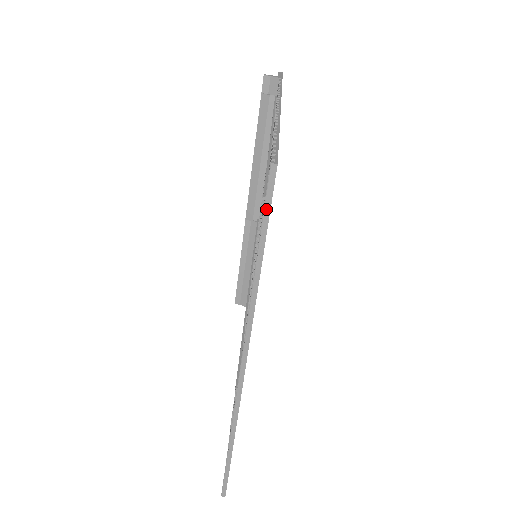
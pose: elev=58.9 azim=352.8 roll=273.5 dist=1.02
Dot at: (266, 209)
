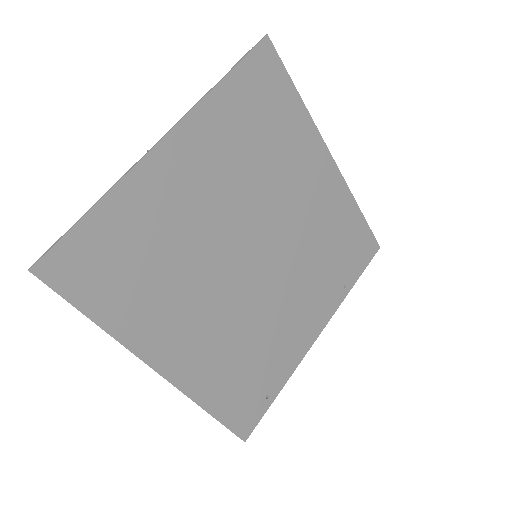
Dot at: (250, 51)
